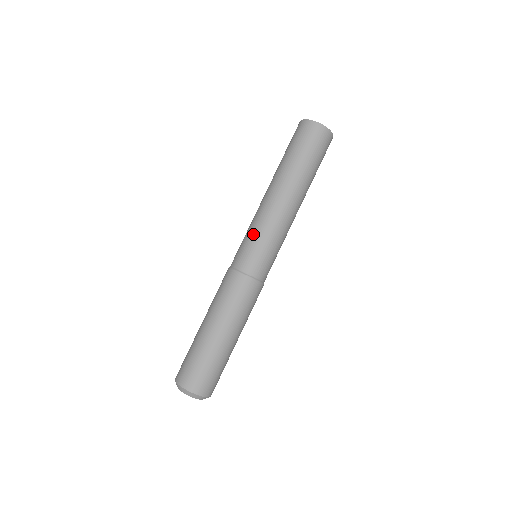
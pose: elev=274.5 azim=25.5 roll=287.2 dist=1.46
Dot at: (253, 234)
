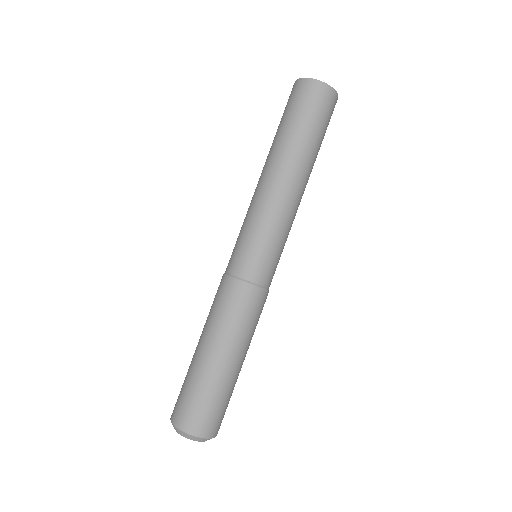
Dot at: (248, 229)
